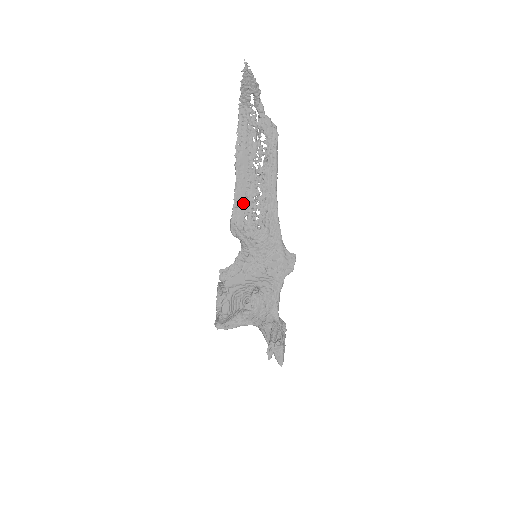
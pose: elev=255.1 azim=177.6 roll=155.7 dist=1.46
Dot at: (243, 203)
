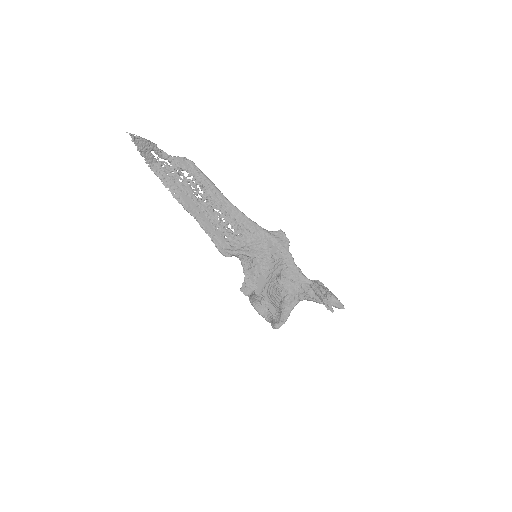
Dot at: (214, 230)
